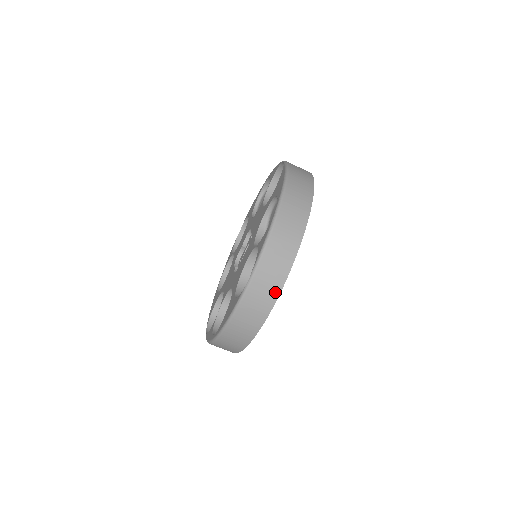
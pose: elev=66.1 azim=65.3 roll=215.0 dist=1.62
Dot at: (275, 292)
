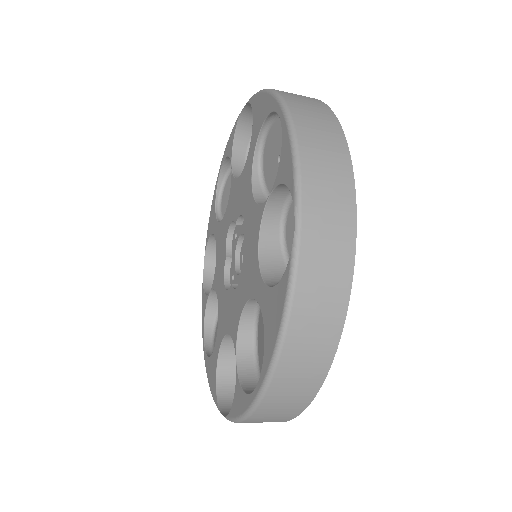
Dot at: occluded
